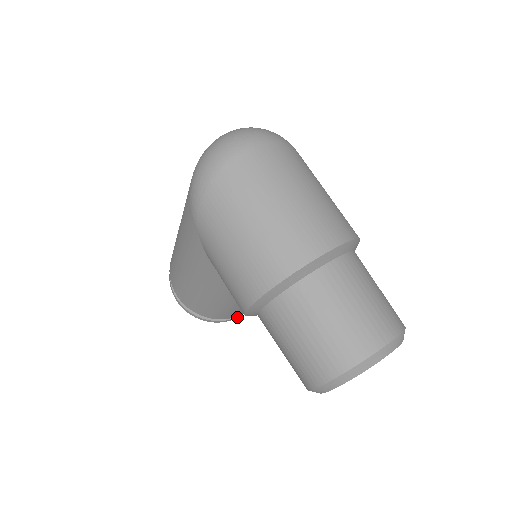
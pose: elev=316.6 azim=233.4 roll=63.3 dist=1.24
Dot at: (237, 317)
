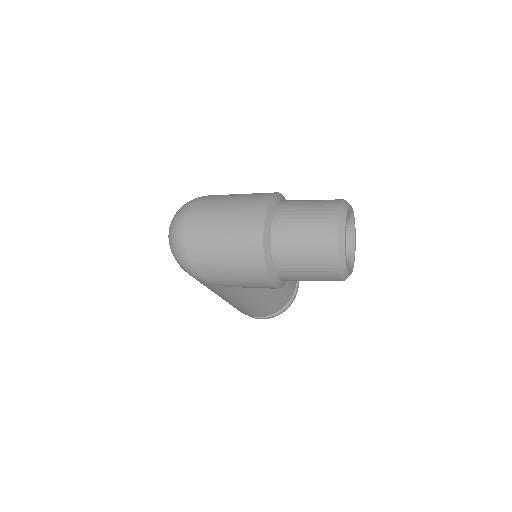
Dot at: occluded
